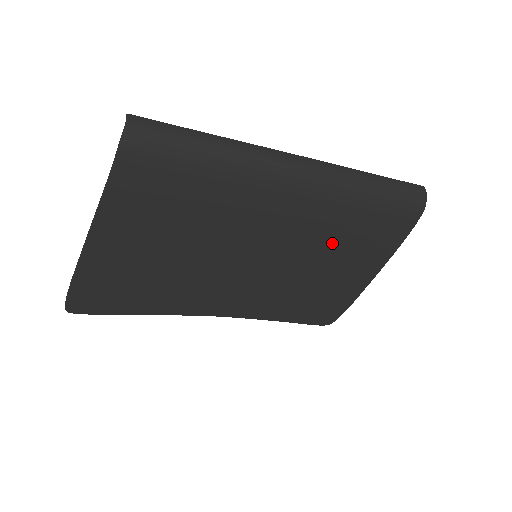
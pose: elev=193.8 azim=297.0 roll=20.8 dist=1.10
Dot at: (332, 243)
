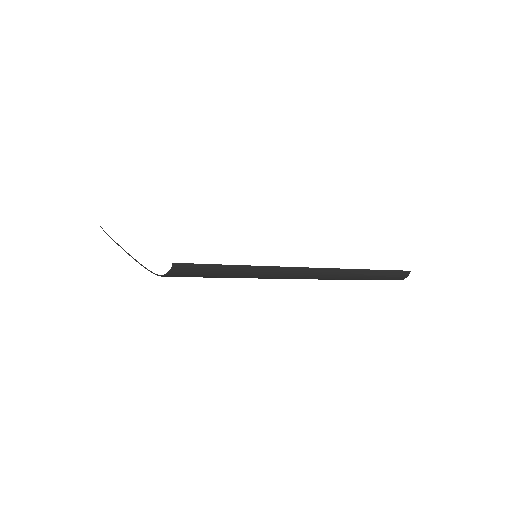
Dot at: occluded
